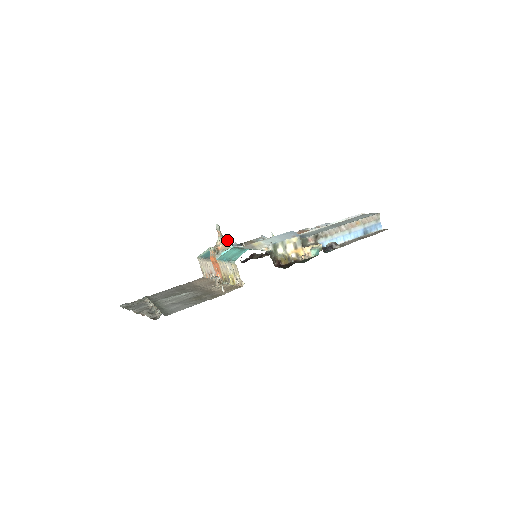
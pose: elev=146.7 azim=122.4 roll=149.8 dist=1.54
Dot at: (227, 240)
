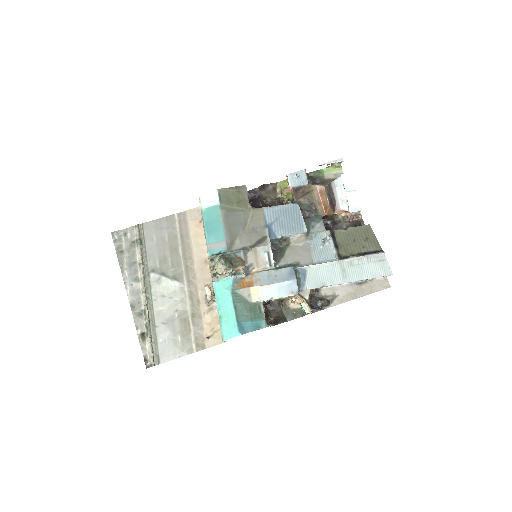
Dot at: (229, 267)
